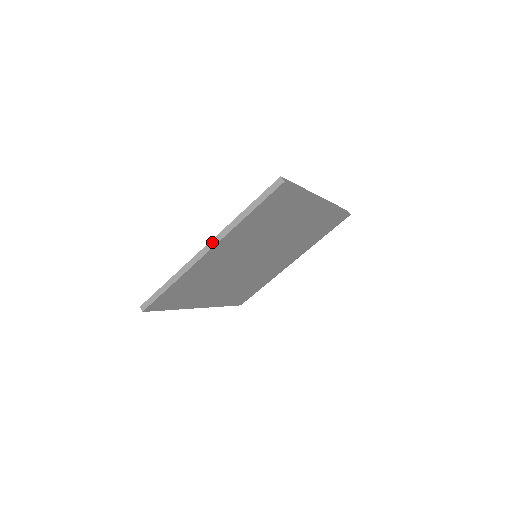
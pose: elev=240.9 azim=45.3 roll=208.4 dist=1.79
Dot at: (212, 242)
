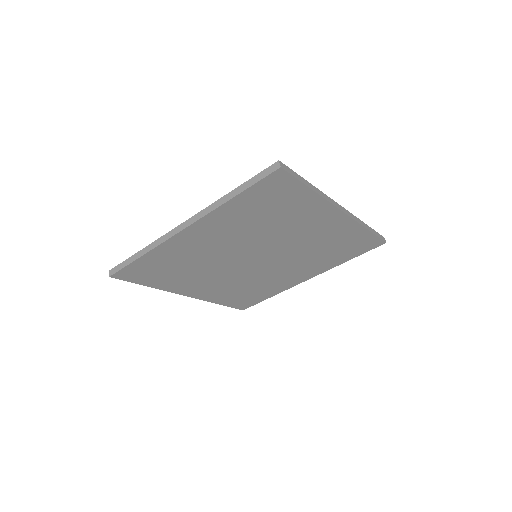
Dot at: (191, 219)
